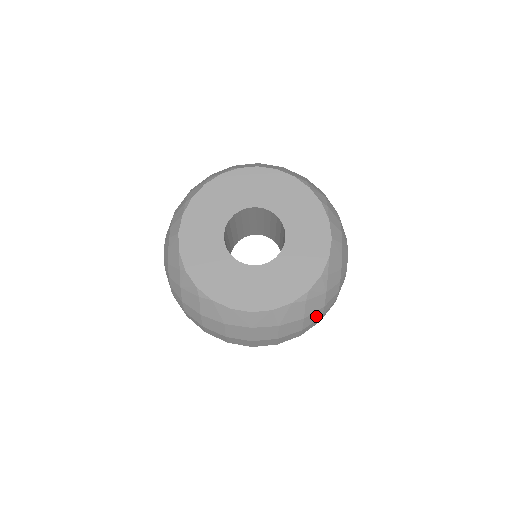
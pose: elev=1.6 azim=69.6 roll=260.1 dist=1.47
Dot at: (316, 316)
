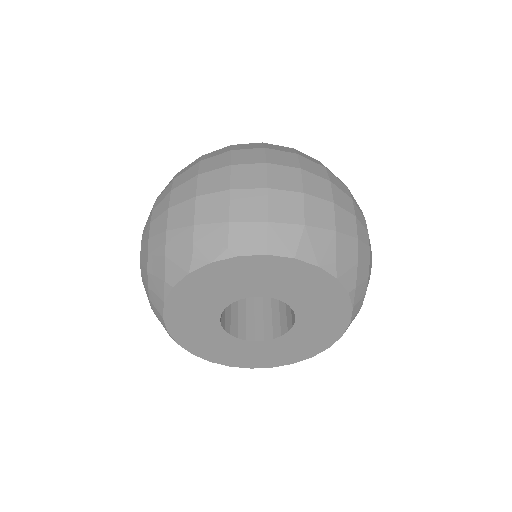
Dot at: occluded
